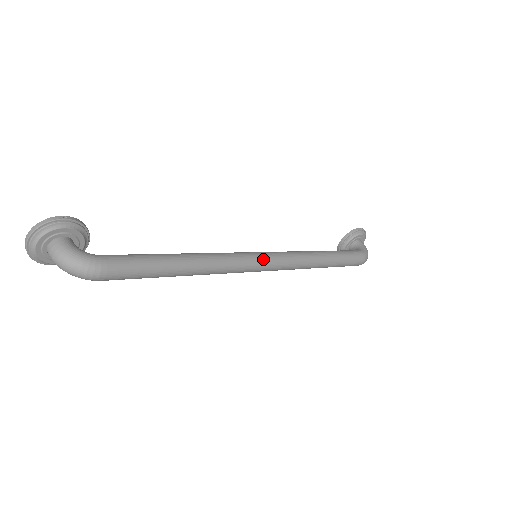
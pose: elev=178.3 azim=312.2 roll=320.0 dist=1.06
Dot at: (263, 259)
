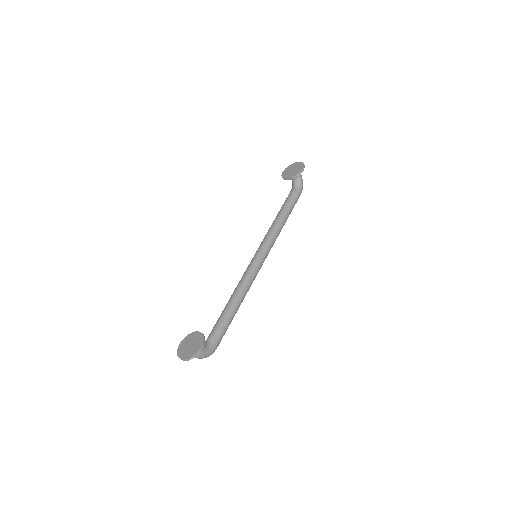
Dot at: occluded
